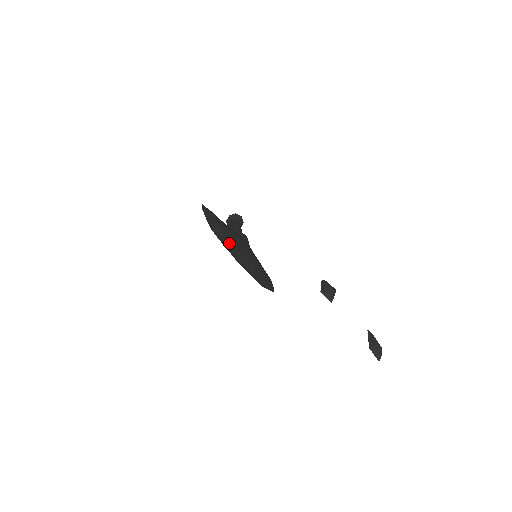
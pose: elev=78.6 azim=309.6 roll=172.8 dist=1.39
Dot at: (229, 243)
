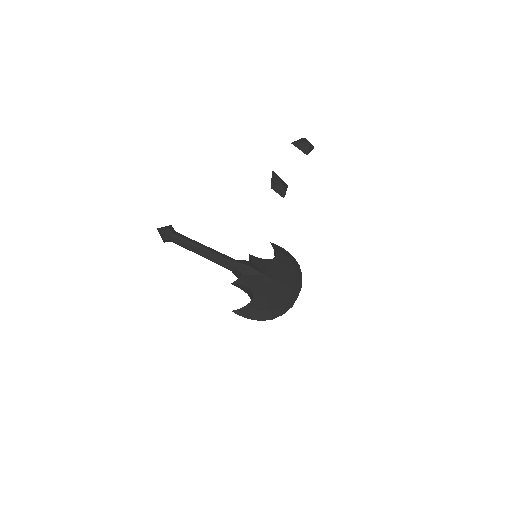
Dot at: (285, 305)
